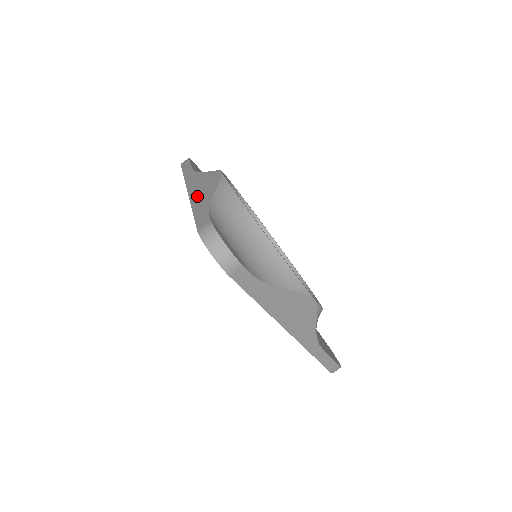
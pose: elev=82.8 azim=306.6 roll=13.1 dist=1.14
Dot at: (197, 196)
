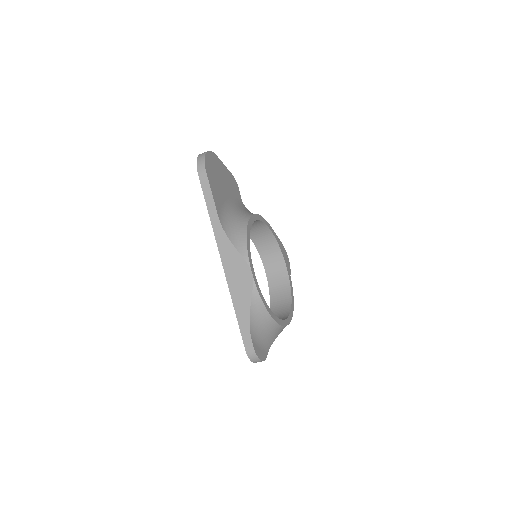
Dot at: (235, 292)
